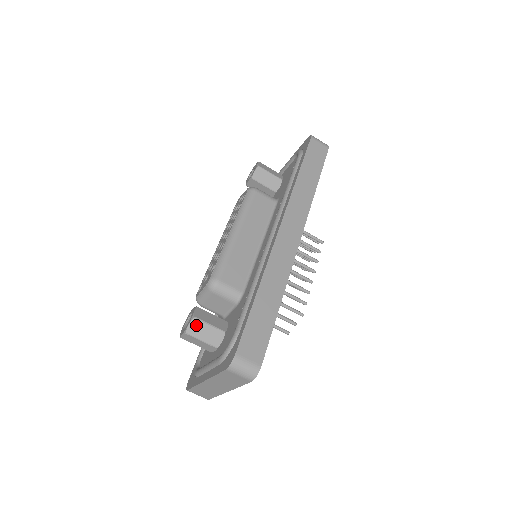
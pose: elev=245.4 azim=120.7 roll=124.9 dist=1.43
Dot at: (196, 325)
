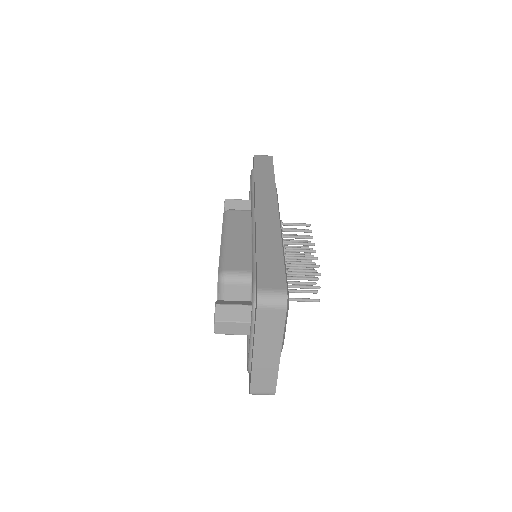
Dot at: (222, 310)
